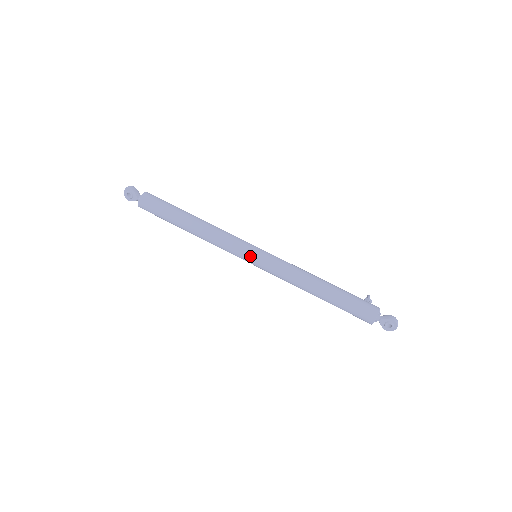
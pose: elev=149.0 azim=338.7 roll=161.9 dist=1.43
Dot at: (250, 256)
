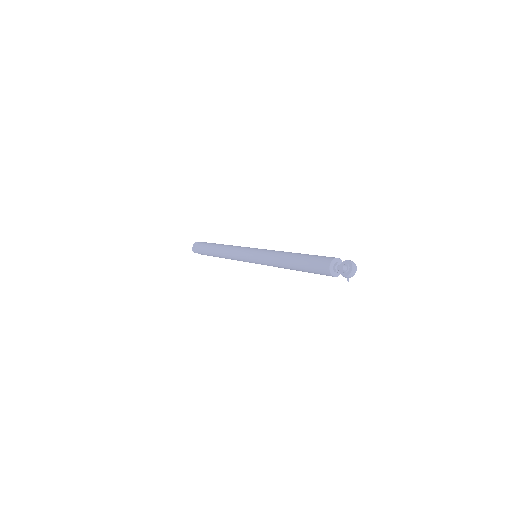
Dot at: (249, 251)
